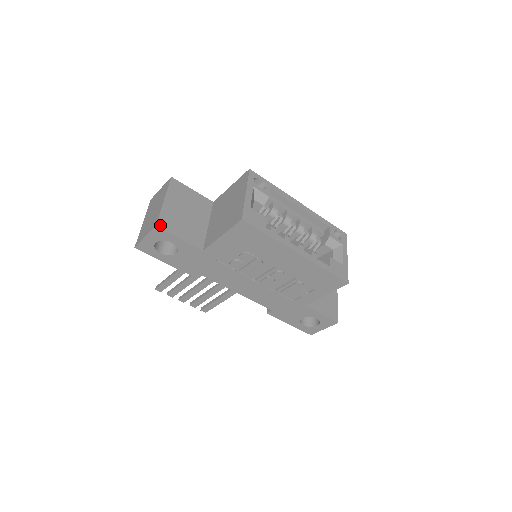
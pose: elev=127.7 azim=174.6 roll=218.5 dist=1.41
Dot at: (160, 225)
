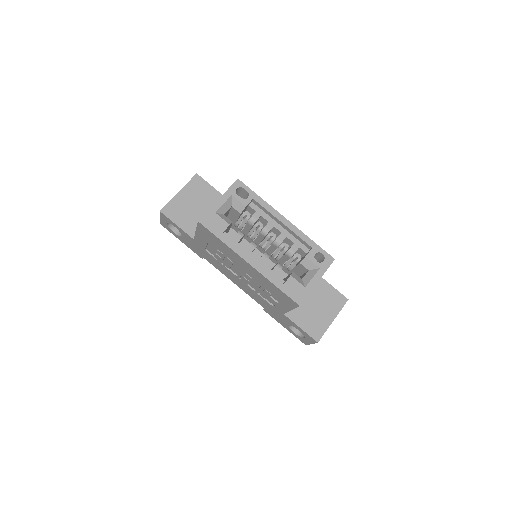
Dot at: (164, 211)
